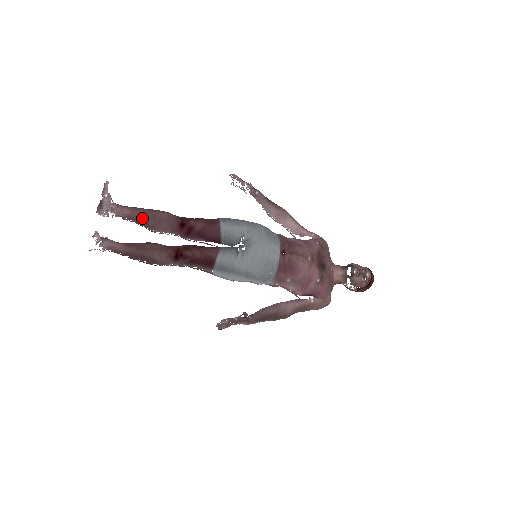
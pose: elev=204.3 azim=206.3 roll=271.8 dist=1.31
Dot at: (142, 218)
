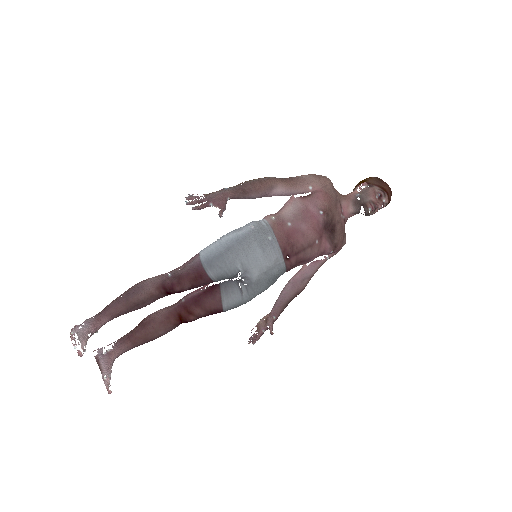
Dot at: (125, 313)
